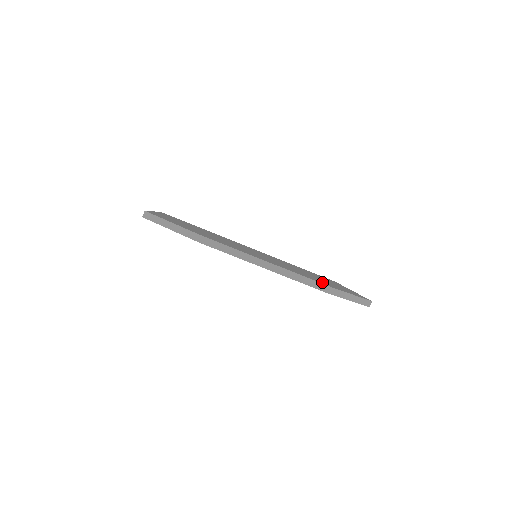
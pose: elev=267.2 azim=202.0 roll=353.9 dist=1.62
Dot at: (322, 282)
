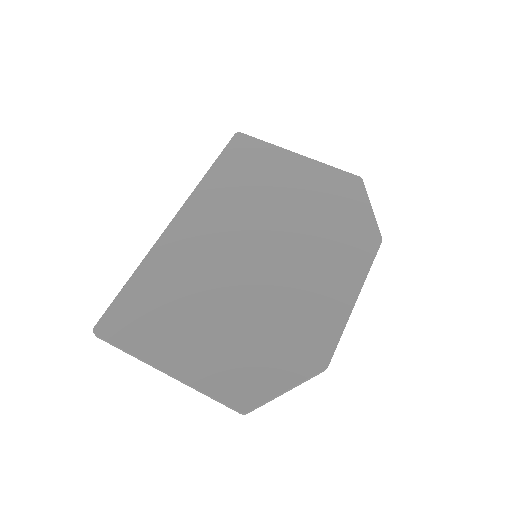
Dot at: (359, 235)
